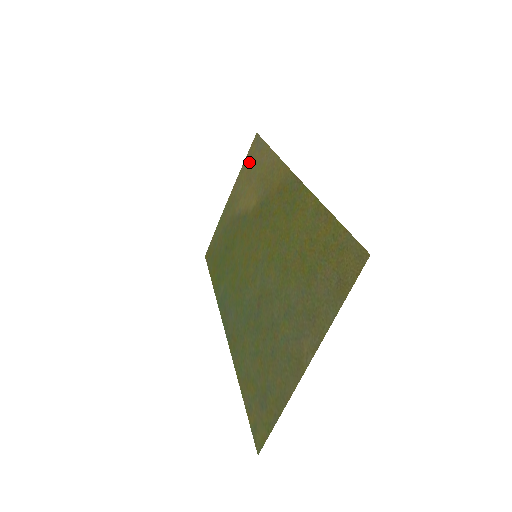
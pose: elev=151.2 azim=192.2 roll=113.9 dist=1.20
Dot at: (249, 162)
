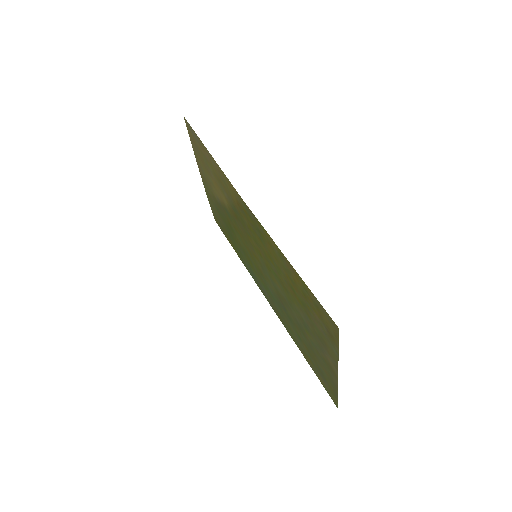
Dot at: (196, 149)
